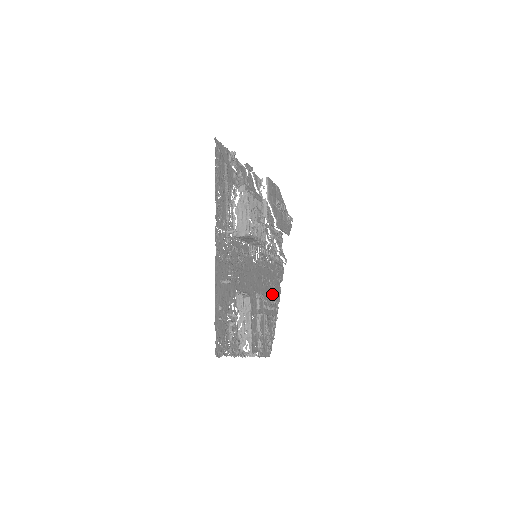
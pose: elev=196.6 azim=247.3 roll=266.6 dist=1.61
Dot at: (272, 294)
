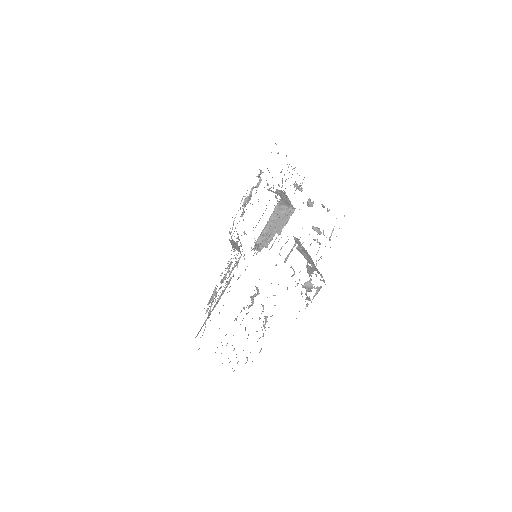
Dot at: occluded
